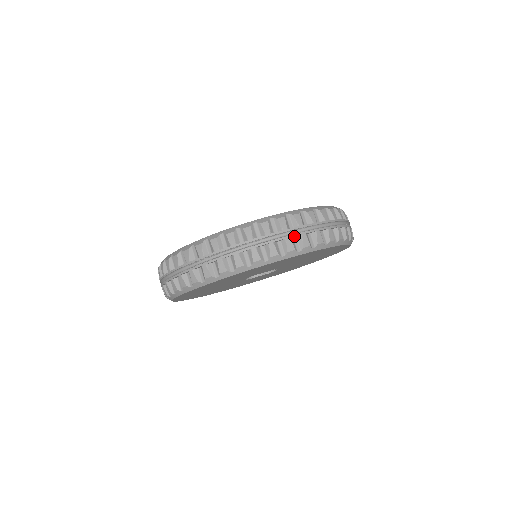
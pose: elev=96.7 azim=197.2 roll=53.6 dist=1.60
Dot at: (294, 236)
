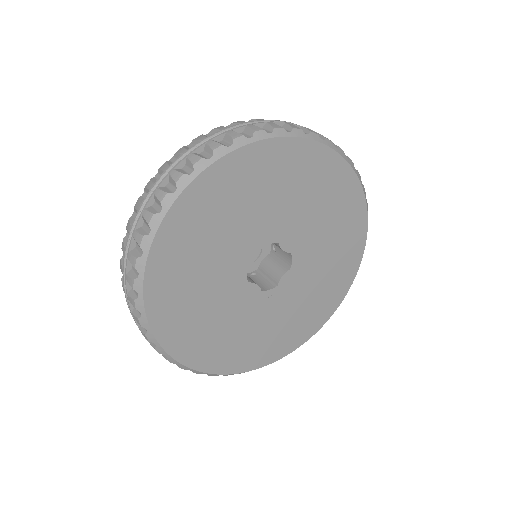
Dot at: (179, 165)
